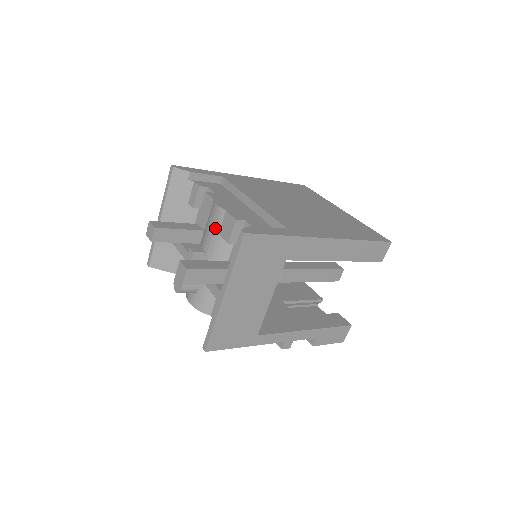
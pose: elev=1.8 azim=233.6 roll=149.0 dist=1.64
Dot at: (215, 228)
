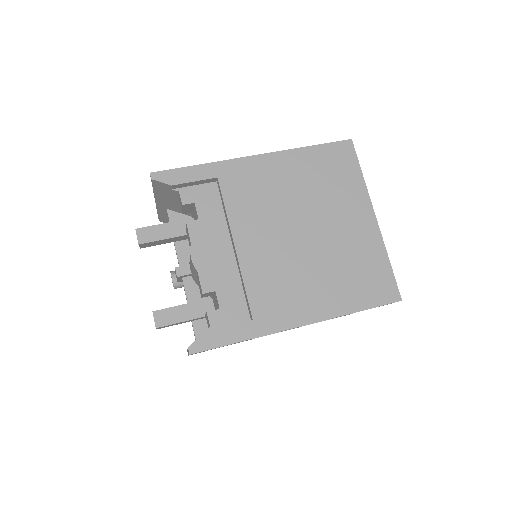
Dot at: (193, 270)
